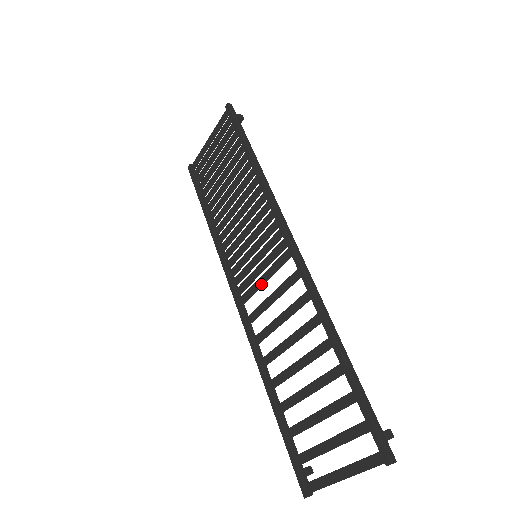
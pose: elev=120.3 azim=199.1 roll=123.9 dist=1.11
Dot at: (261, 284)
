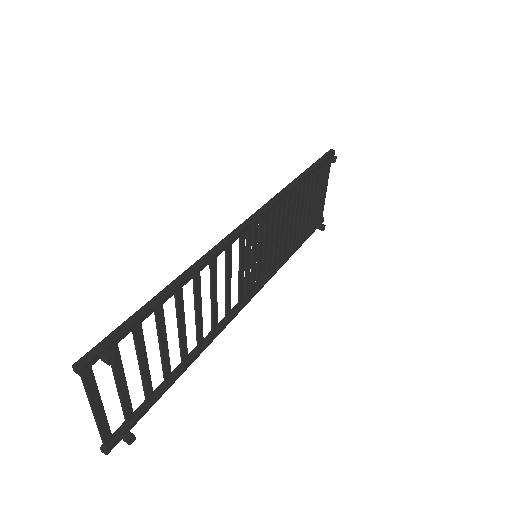
Dot at: (239, 276)
